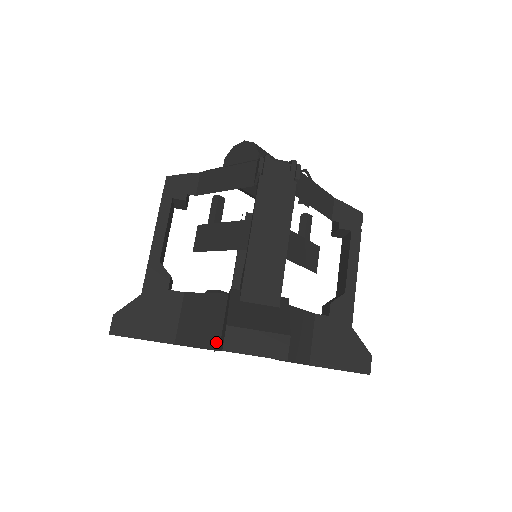
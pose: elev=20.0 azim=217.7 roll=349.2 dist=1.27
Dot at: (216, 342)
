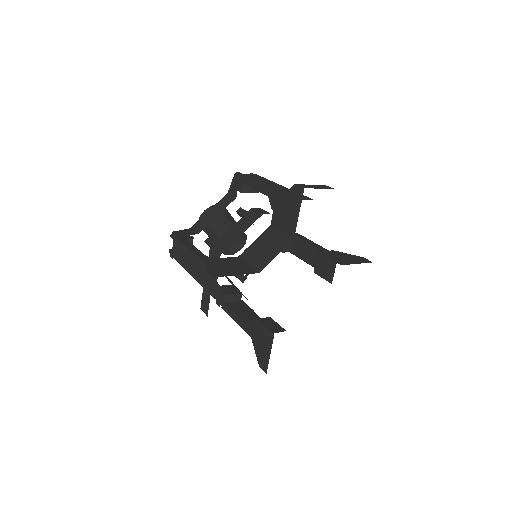
Dot at: (287, 239)
